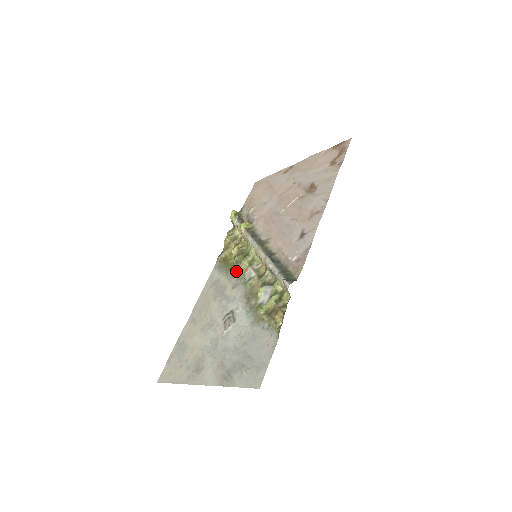
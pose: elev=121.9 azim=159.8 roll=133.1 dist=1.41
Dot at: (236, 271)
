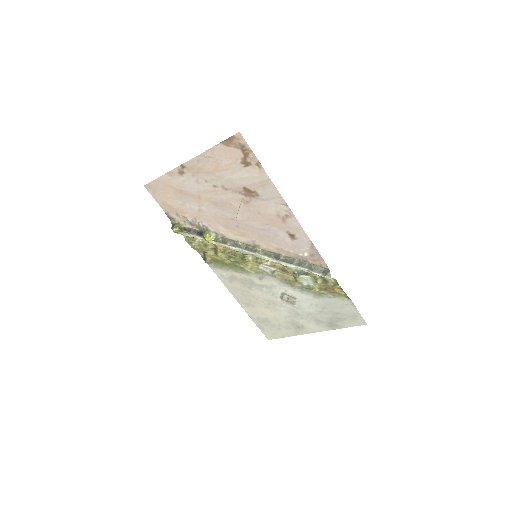
Dot at: (248, 269)
